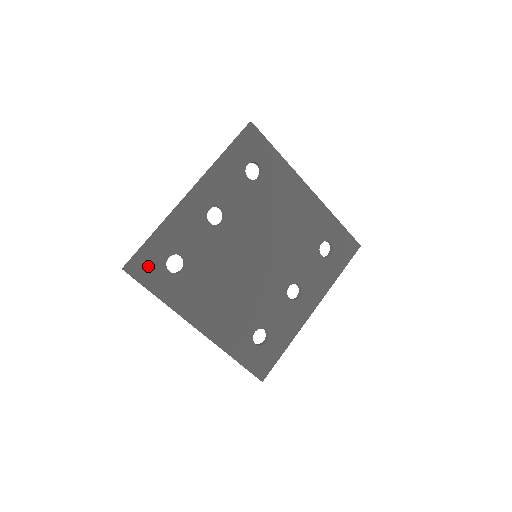
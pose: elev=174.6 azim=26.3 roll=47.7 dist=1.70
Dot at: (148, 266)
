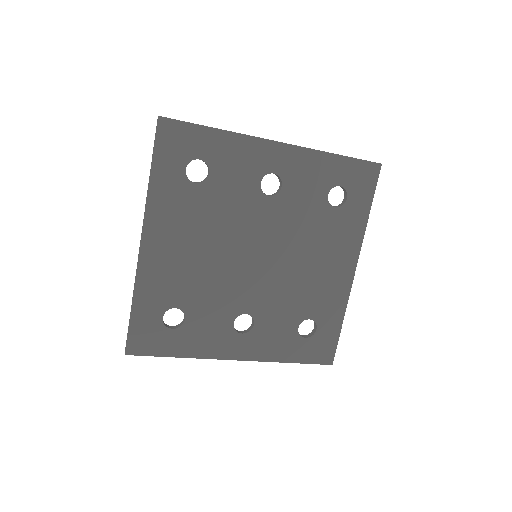
Dot at: (178, 142)
